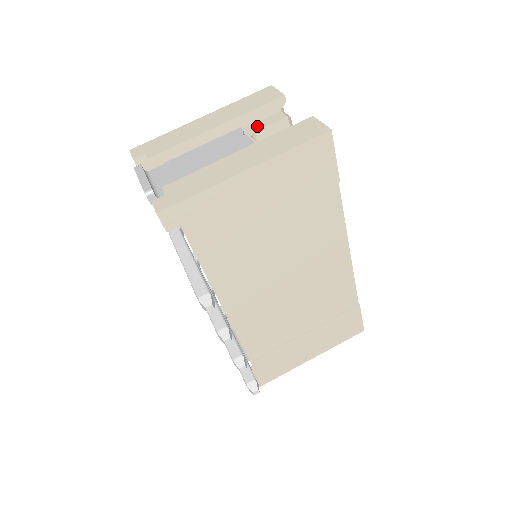
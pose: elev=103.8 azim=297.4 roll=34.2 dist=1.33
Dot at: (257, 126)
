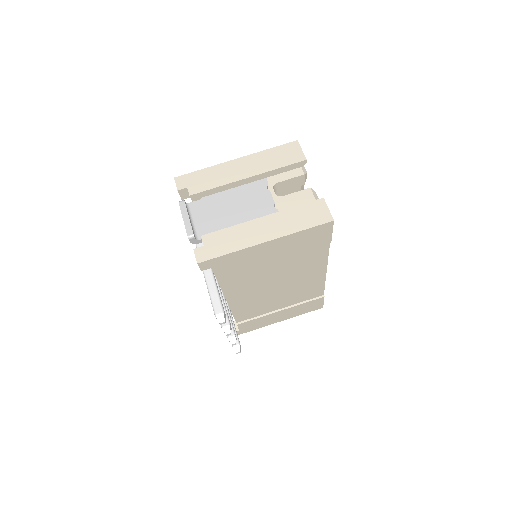
Dot at: (279, 177)
